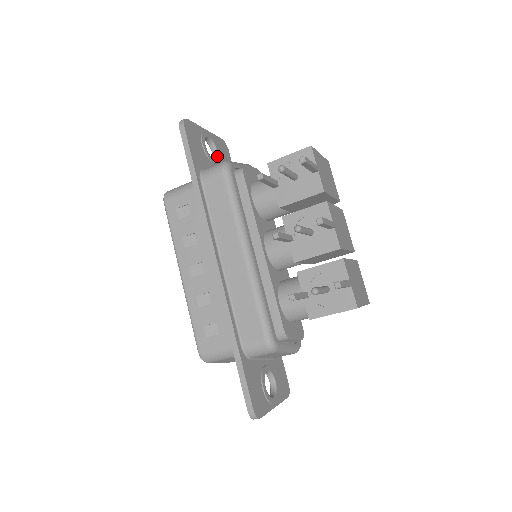
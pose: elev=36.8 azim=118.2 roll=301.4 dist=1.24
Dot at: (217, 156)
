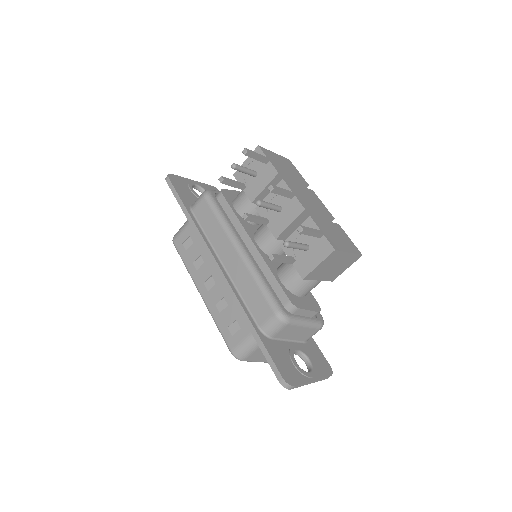
Dot at: occluded
